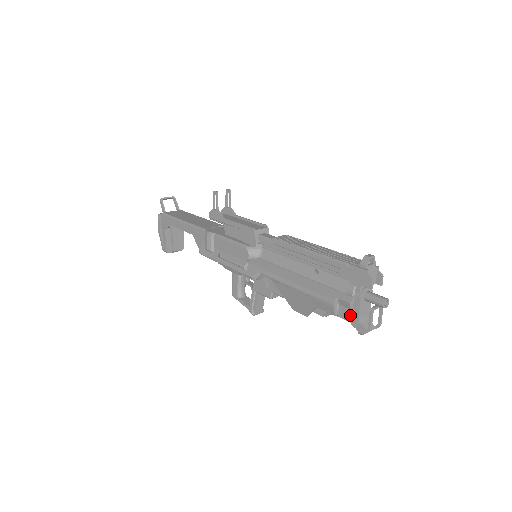
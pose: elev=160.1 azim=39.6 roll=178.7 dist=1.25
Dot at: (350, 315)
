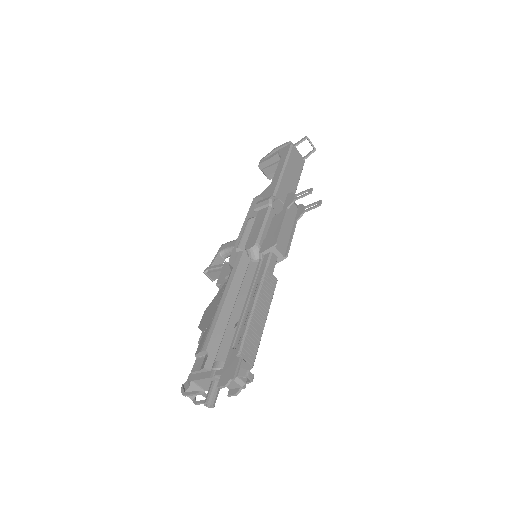
Dot at: (196, 371)
